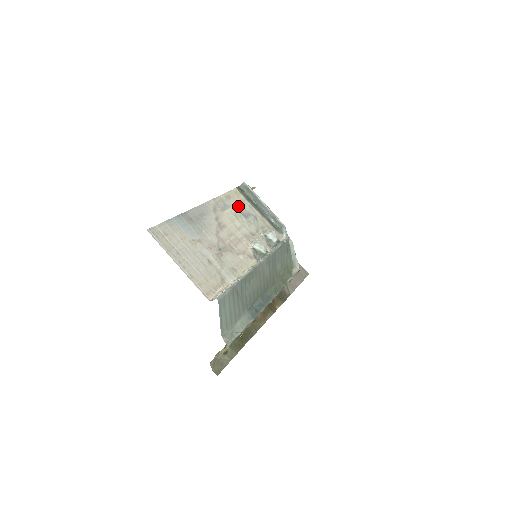
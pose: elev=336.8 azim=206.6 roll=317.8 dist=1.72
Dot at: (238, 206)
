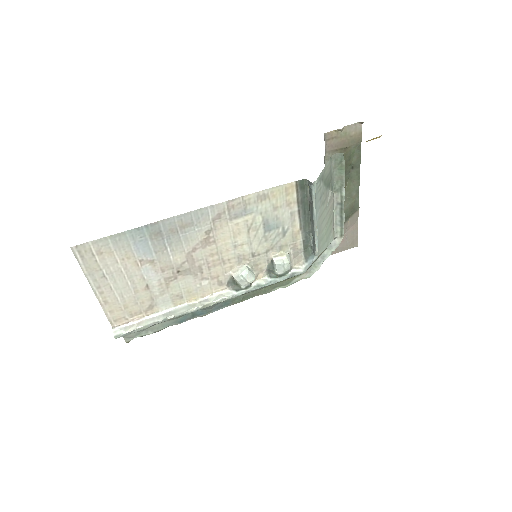
Dot at: (269, 212)
